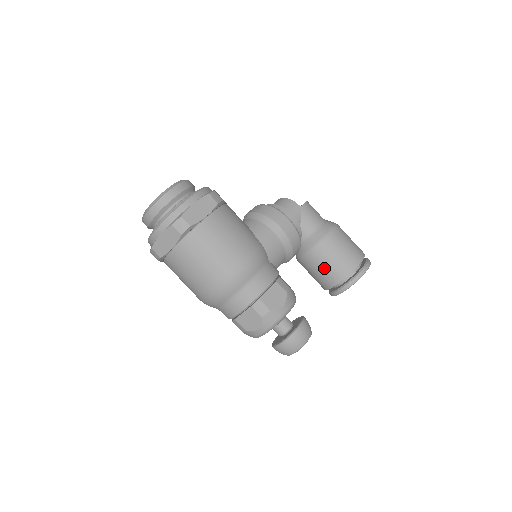
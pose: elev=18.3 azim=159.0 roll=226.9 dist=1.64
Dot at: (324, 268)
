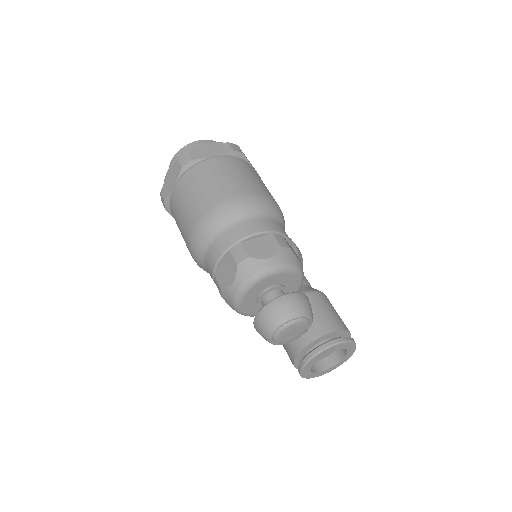
Dot at: (316, 313)
